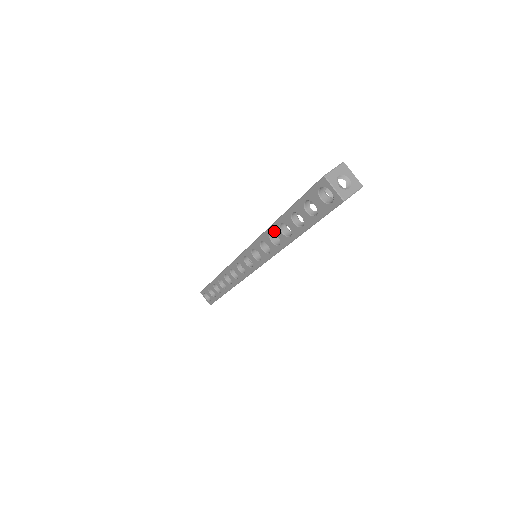
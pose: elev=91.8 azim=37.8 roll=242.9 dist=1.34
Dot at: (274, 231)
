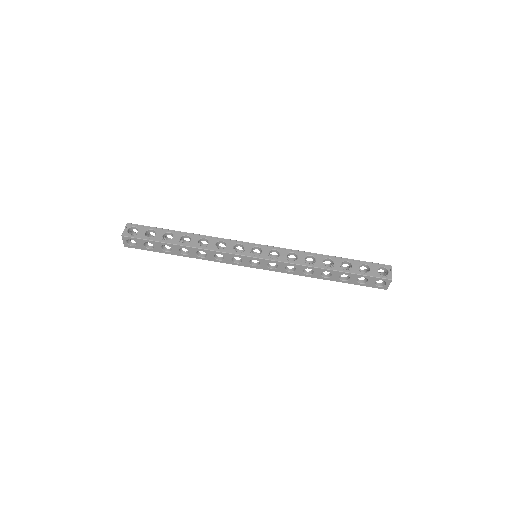
Dot at: (315, 270)
